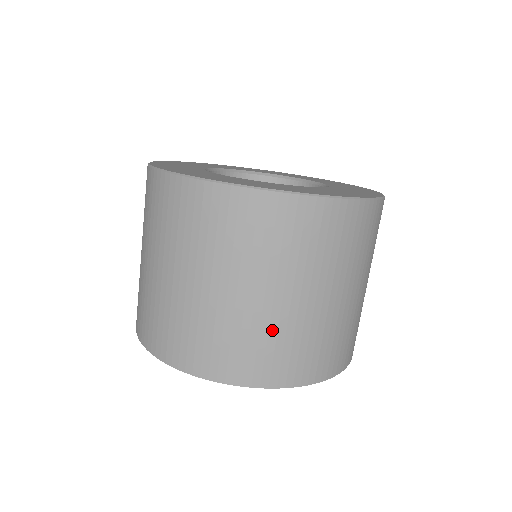
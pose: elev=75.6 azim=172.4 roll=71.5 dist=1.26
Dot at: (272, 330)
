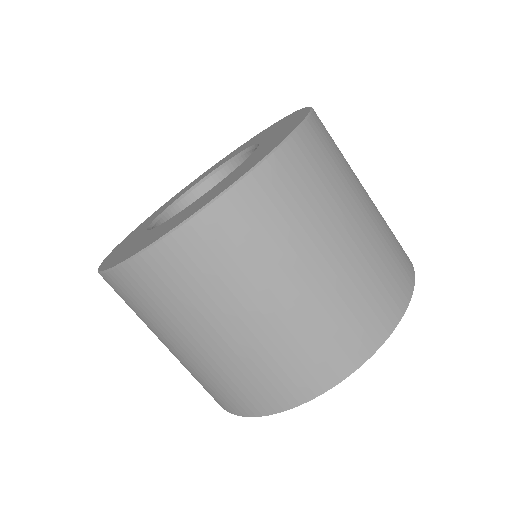
Dot at: (356, 281)
